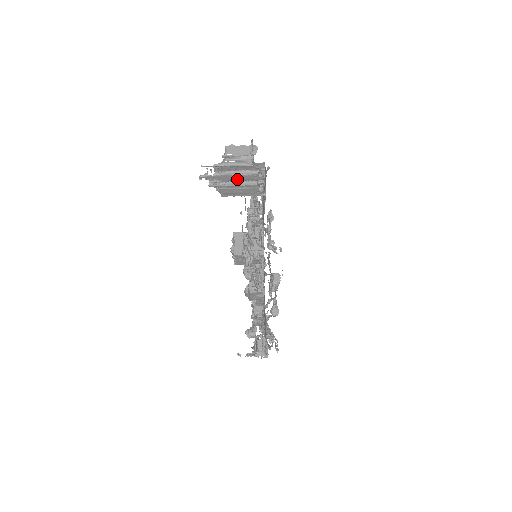
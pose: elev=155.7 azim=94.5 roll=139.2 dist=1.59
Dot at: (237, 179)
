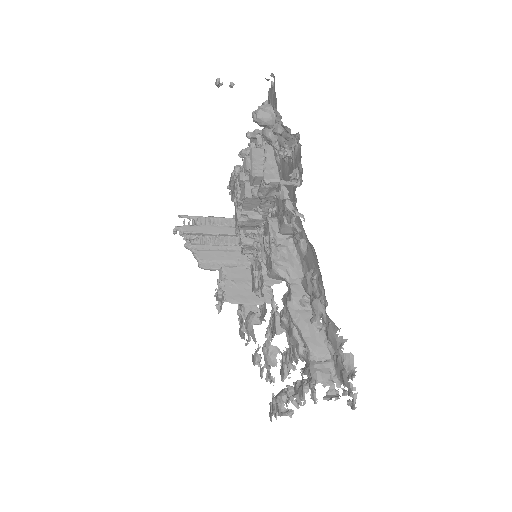
Dot at: (219, 234)
